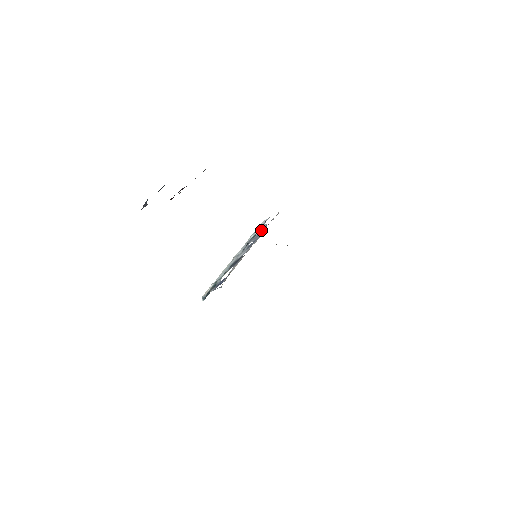
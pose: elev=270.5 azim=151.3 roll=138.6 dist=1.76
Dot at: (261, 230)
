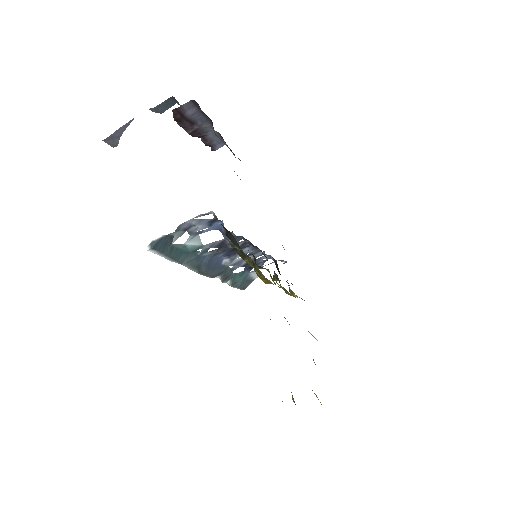
Dot at: (257, 262)
